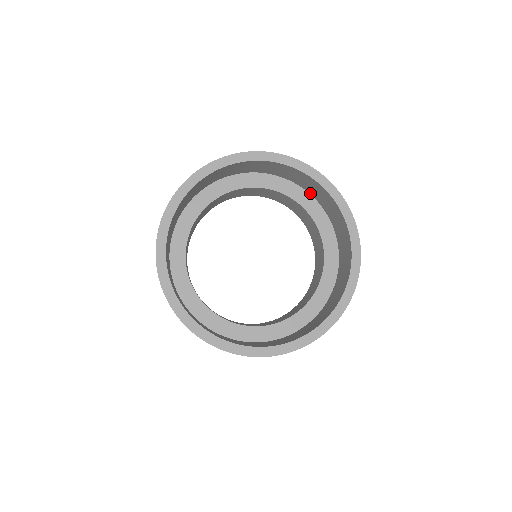
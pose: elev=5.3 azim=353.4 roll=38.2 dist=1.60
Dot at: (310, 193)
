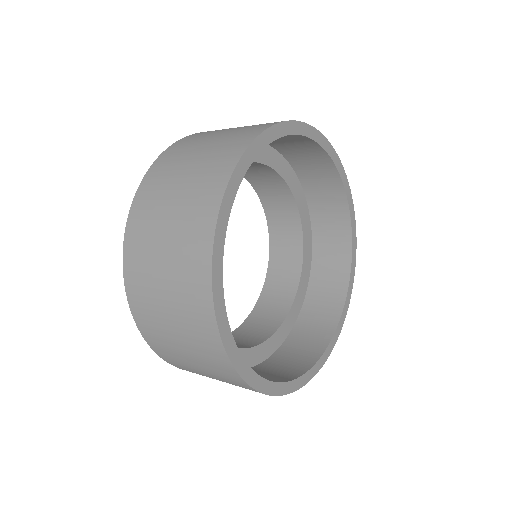
Dot at: occluded
